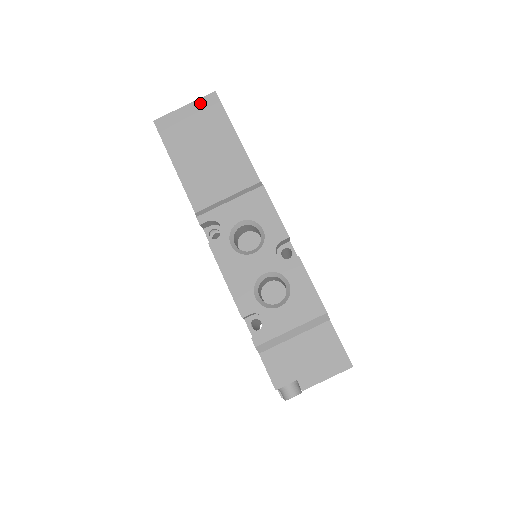
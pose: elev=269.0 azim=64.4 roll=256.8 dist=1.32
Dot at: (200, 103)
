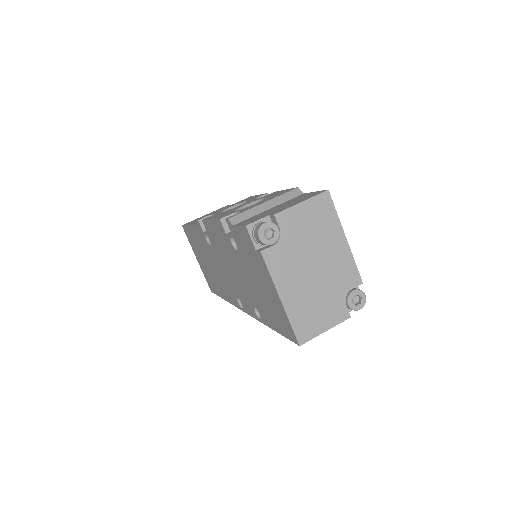
Dot at: occluded
